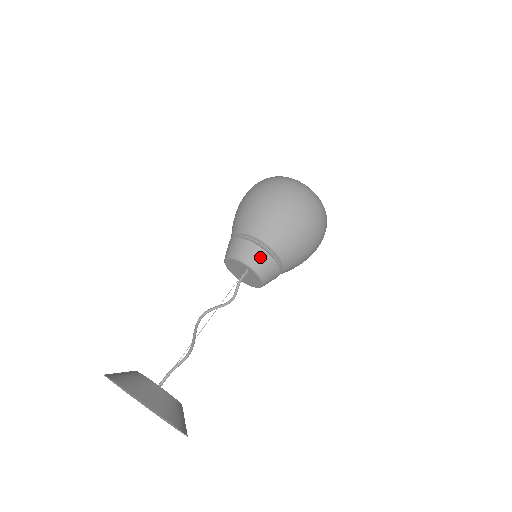
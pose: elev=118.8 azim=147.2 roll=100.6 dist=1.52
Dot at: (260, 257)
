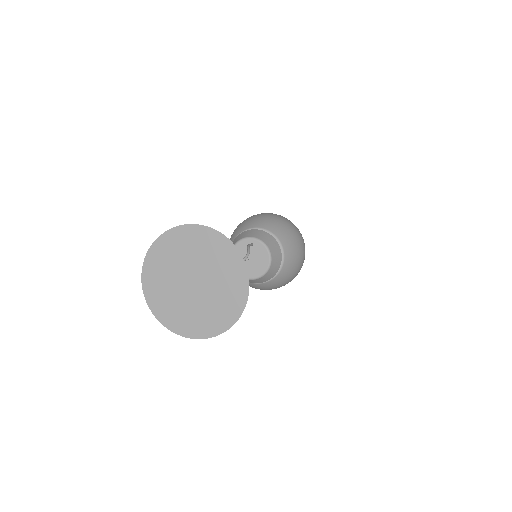
Dot at: (258, 233)
